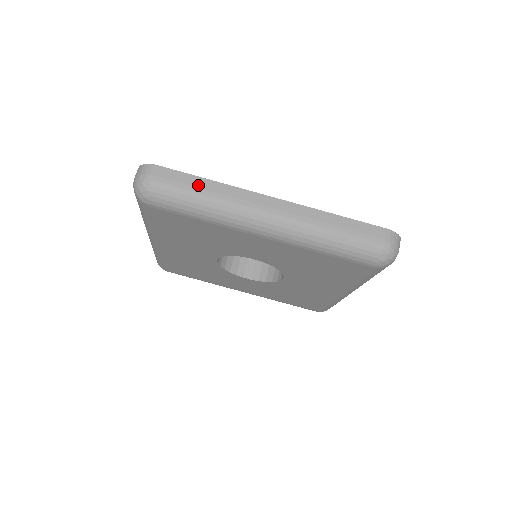
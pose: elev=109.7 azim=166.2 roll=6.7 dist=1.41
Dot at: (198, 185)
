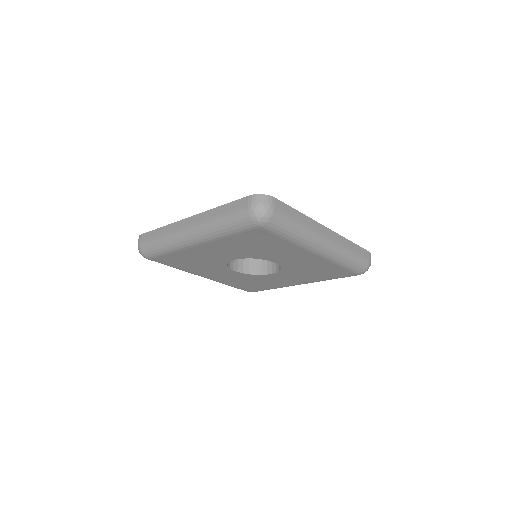
Dot at: (296, 216)
